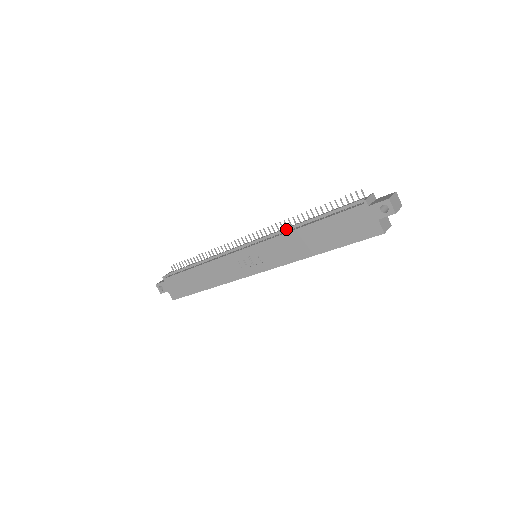
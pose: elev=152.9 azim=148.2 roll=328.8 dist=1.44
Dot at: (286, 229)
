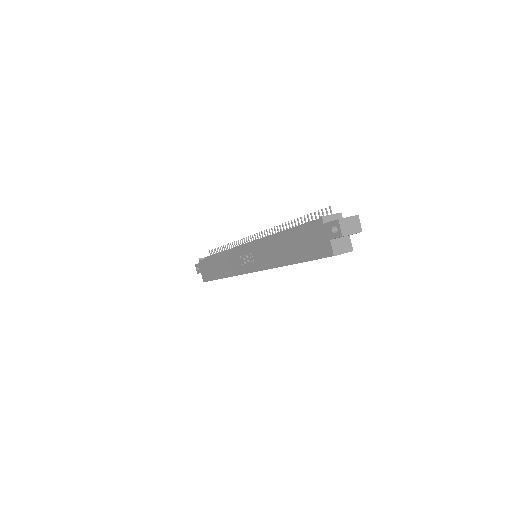
Dot at: (274, 234)
